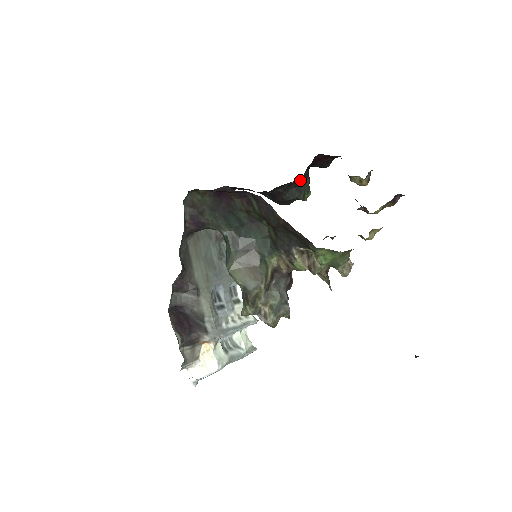
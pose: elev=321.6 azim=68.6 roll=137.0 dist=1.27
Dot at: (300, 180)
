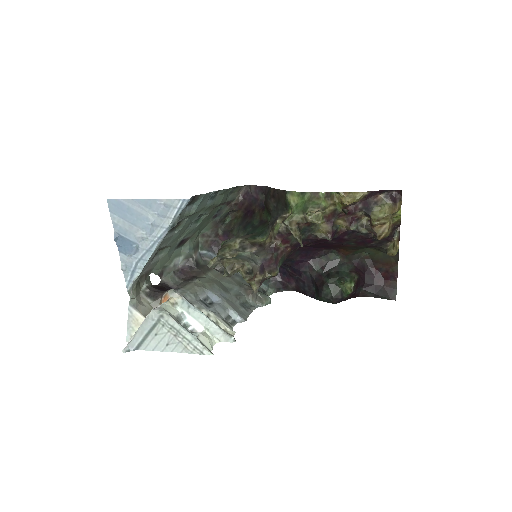
Dot at: (342, 266)
